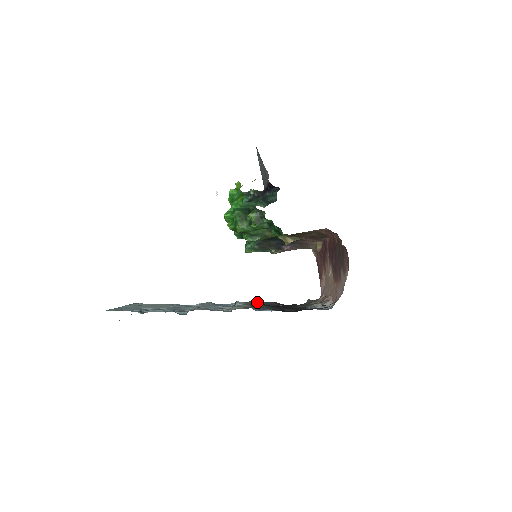
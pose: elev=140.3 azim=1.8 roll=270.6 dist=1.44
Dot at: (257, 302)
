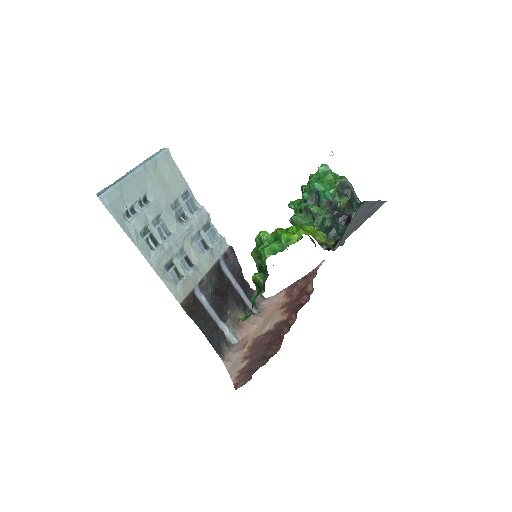
Dot at: (229, 258)
